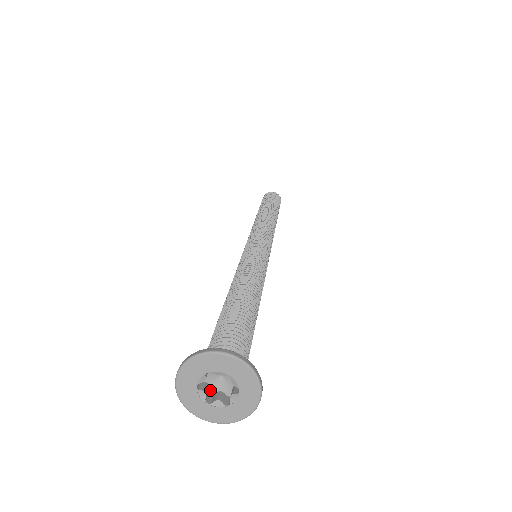
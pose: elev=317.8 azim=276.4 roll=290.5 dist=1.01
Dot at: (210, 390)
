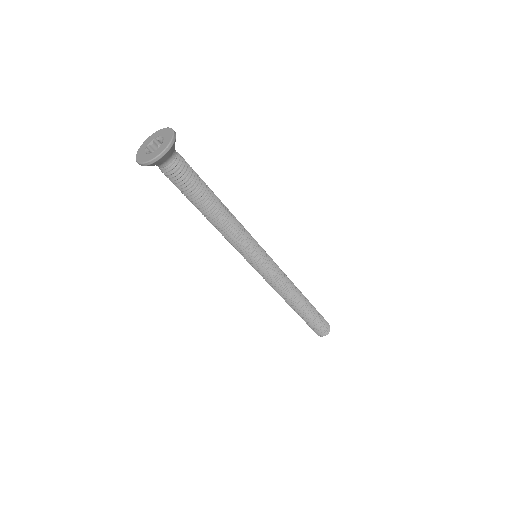
Dot at: occluded
